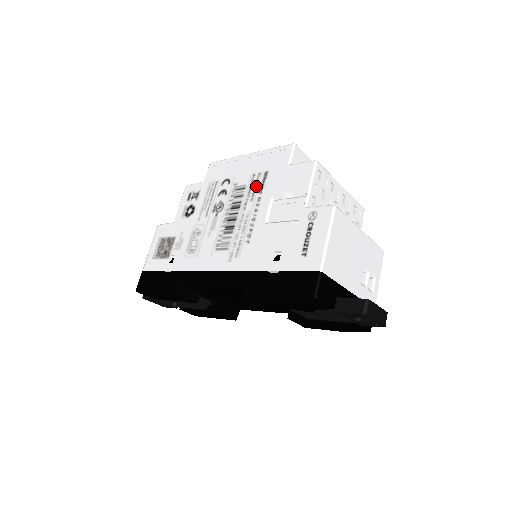
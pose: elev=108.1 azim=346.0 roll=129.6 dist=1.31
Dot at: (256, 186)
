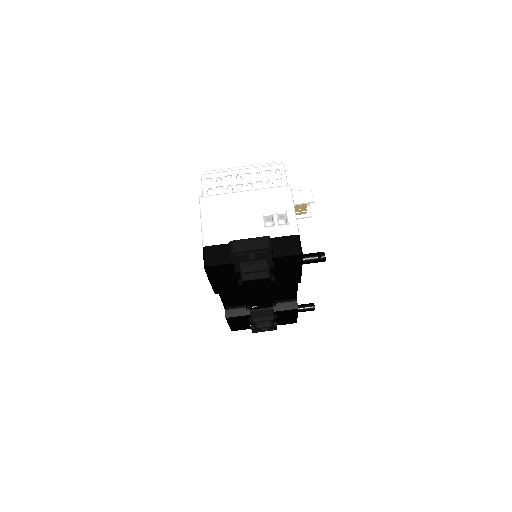
Dot at: occluded
